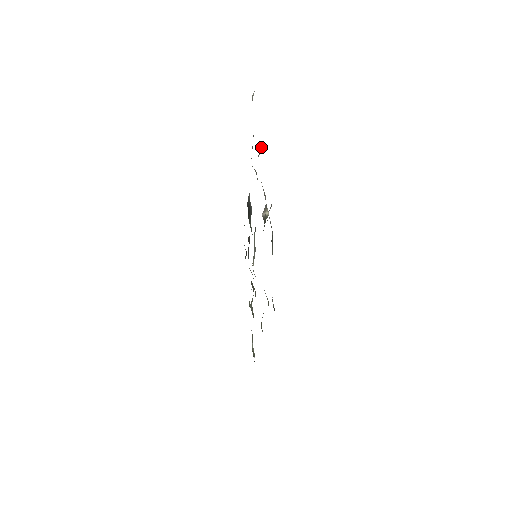
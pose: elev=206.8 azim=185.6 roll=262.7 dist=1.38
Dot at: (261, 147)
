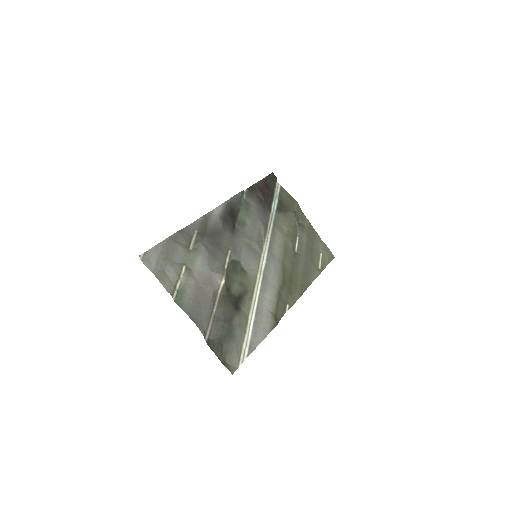
Dot at: (176, 281)
